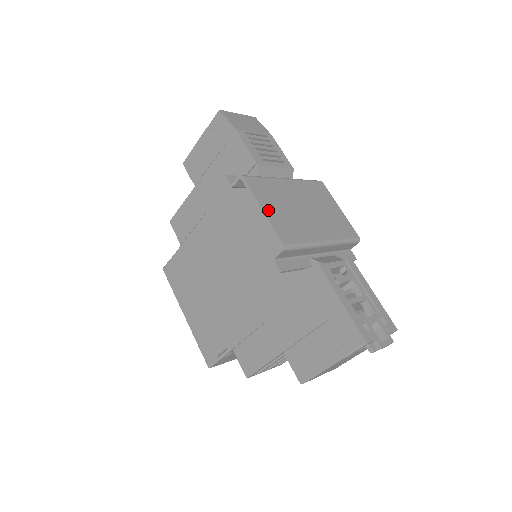
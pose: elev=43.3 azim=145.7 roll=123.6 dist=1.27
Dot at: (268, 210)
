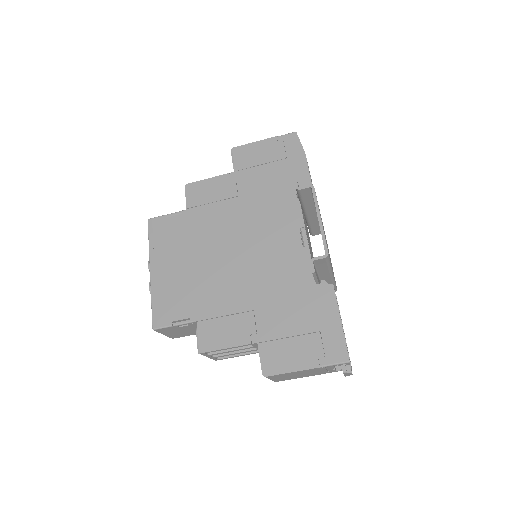
Dot at: occluded
